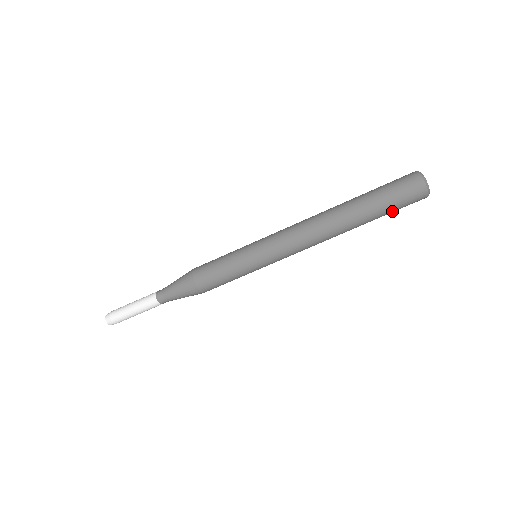
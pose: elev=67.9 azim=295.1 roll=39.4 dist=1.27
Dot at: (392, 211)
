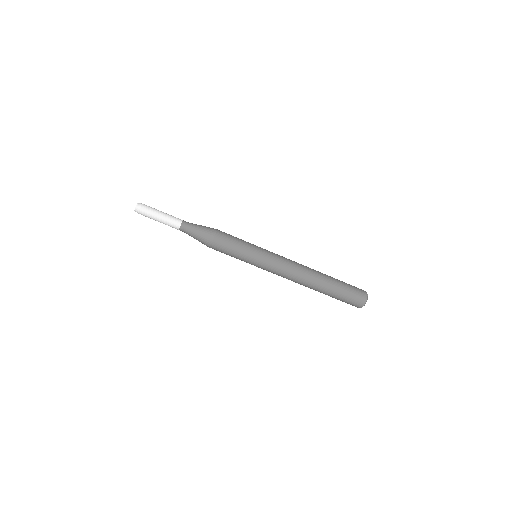
Dot at: occluded
